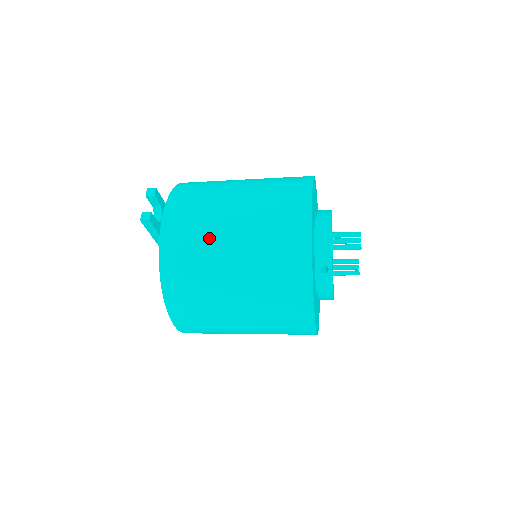
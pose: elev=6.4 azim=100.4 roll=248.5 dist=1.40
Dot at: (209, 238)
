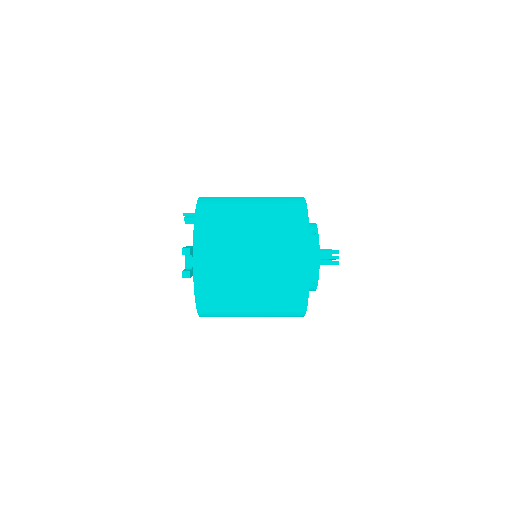
Dot at: (233, 279)
